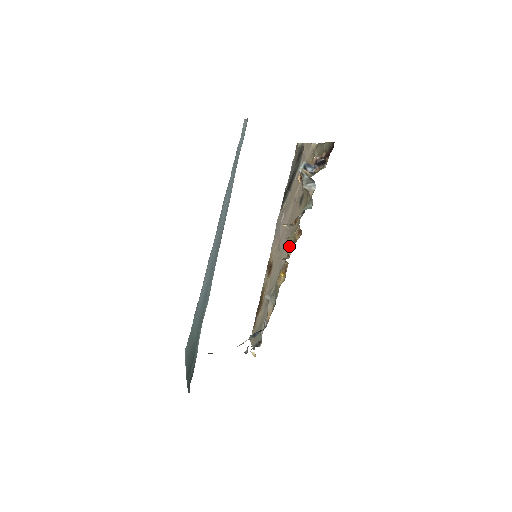
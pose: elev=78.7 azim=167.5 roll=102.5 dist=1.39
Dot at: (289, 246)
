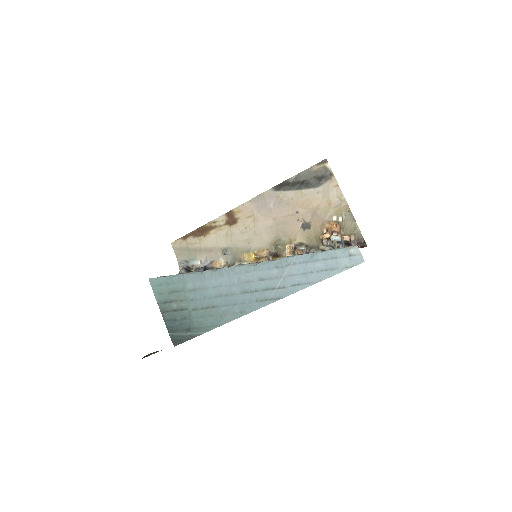
Dot at: (272, 245)
